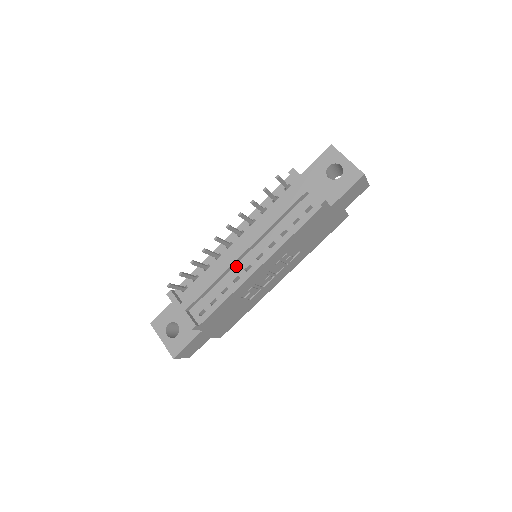
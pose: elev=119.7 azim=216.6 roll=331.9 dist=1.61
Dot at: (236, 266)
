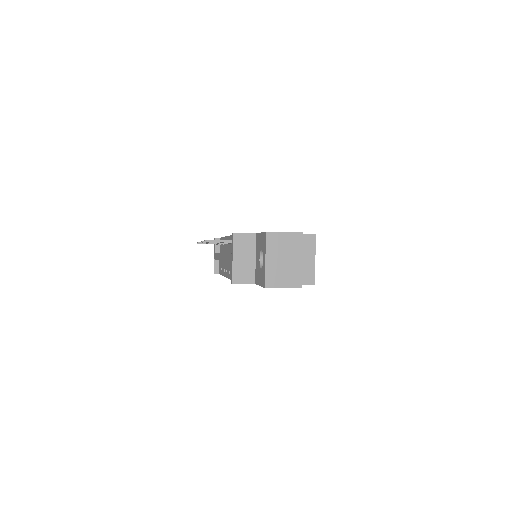
Dot at: (225, 262)
